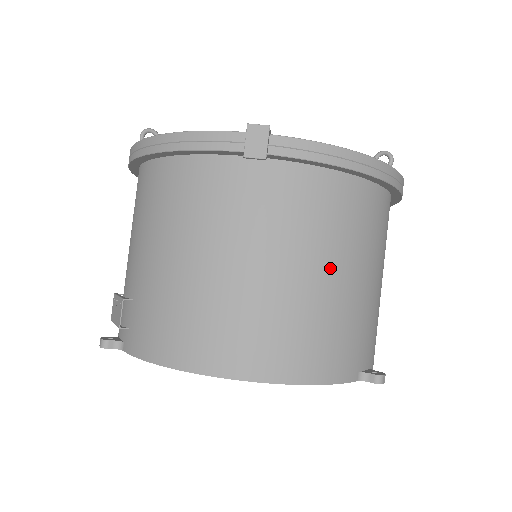
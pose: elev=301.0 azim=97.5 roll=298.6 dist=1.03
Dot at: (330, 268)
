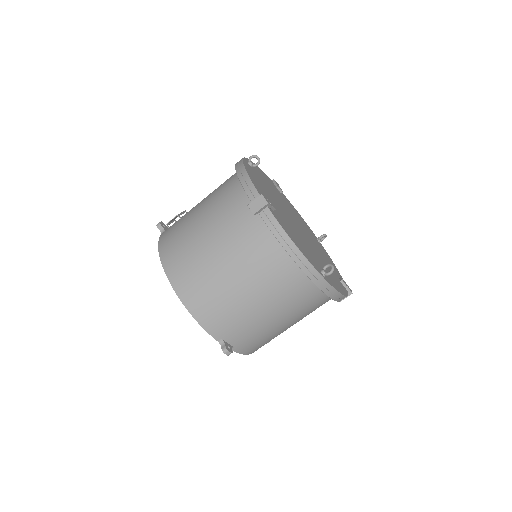
Dot at: (244, 283)
